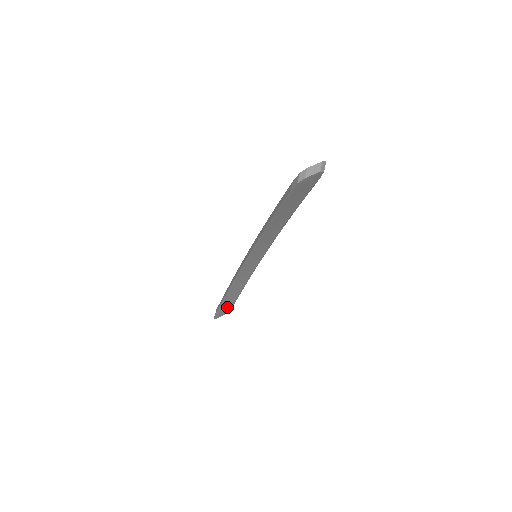
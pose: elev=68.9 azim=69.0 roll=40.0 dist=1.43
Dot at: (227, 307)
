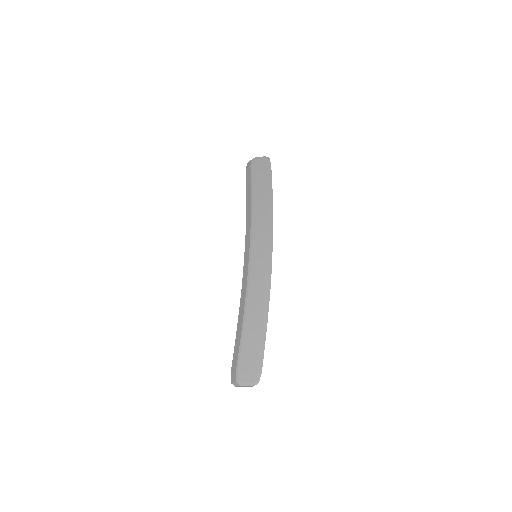
Dot at: occluded
